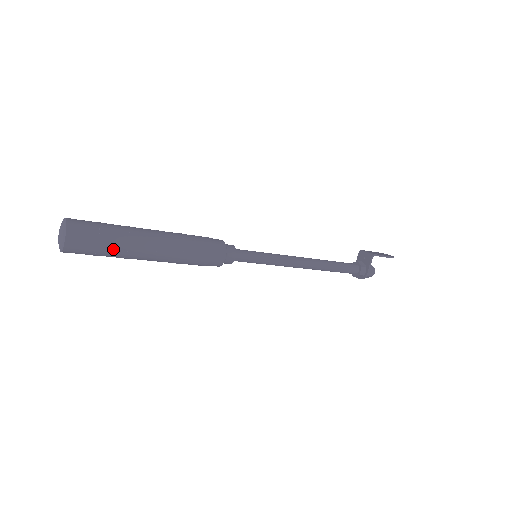
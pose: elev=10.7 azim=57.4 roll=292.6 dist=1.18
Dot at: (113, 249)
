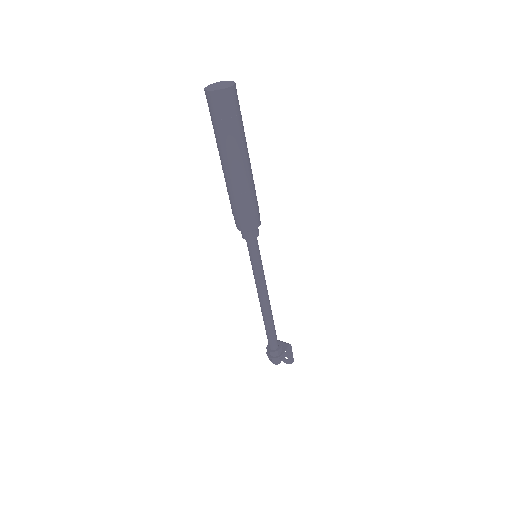
Dot at: (237, 130)
